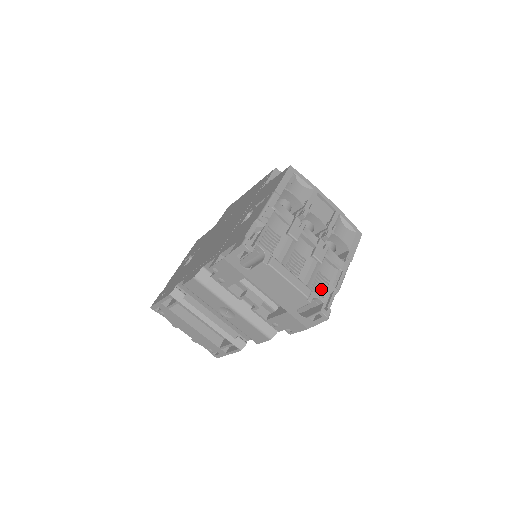
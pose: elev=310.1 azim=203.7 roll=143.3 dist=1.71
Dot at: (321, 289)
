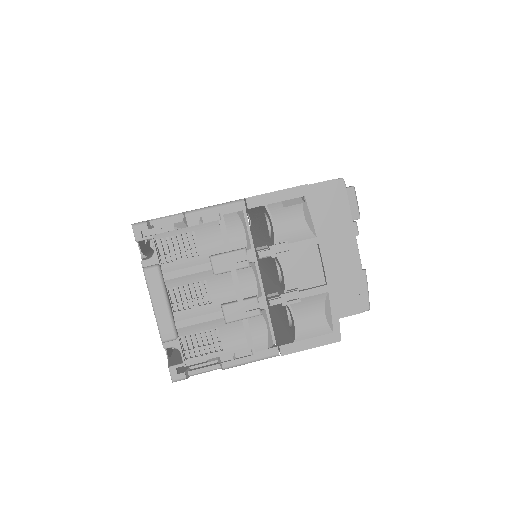
Dot at: (202, 347)
